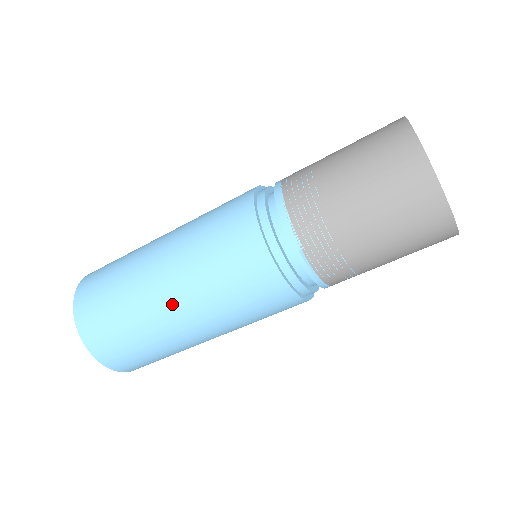
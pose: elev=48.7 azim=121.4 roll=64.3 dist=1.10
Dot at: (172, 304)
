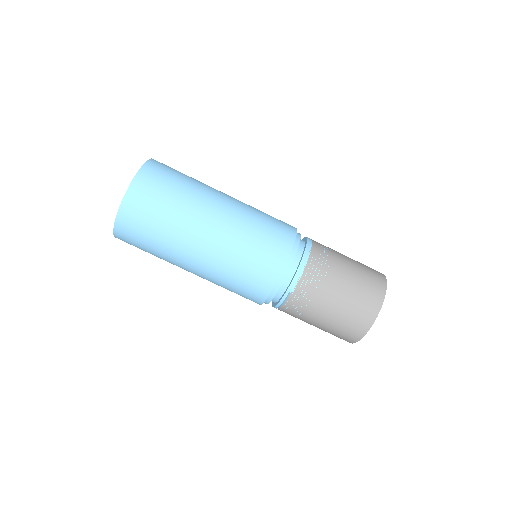
Dot at: (200, 249)
